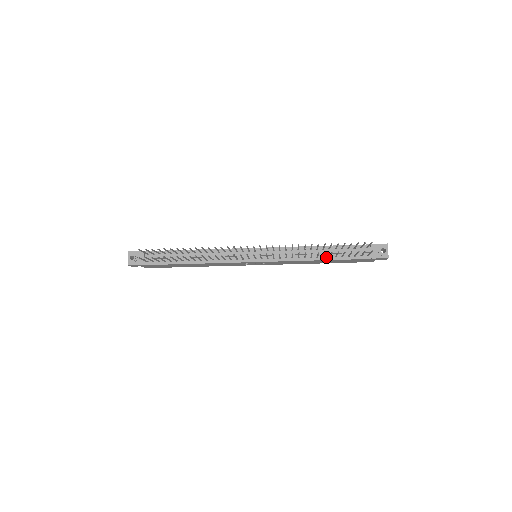
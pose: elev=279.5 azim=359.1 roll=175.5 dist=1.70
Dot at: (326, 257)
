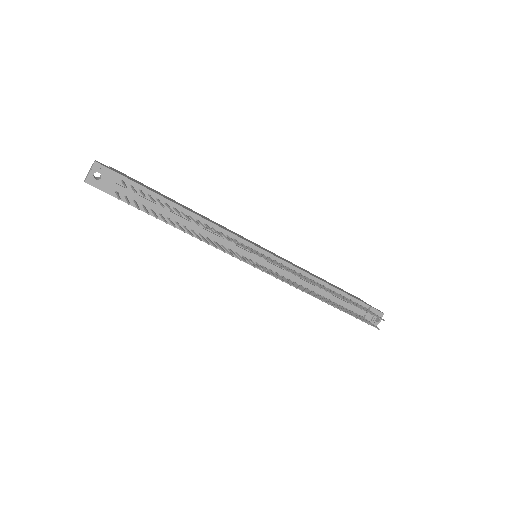
Dot at: (326, 298)
